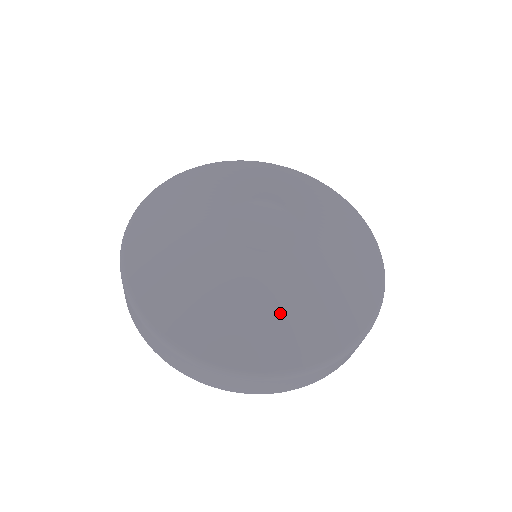
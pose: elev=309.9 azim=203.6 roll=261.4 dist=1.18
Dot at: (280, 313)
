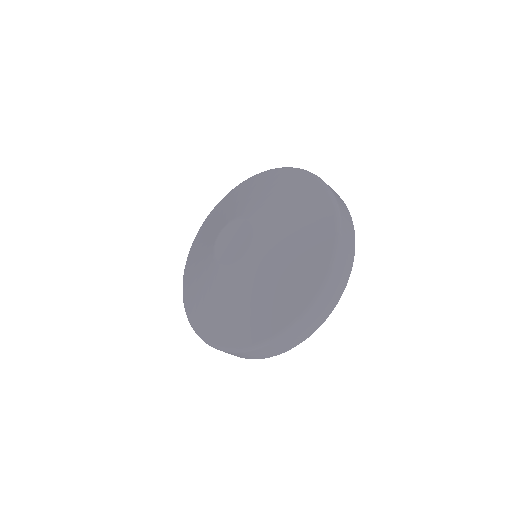
Dot at: (280, 274)
